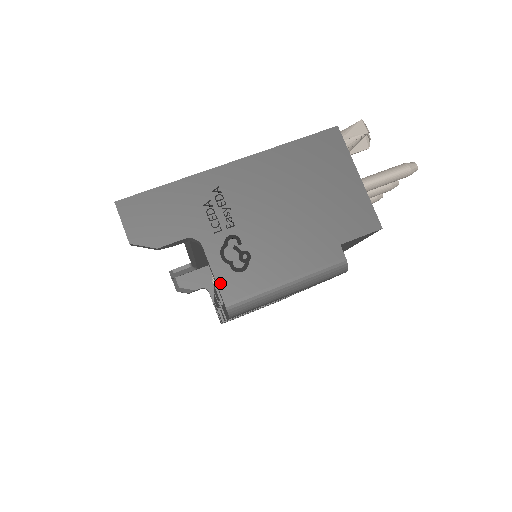
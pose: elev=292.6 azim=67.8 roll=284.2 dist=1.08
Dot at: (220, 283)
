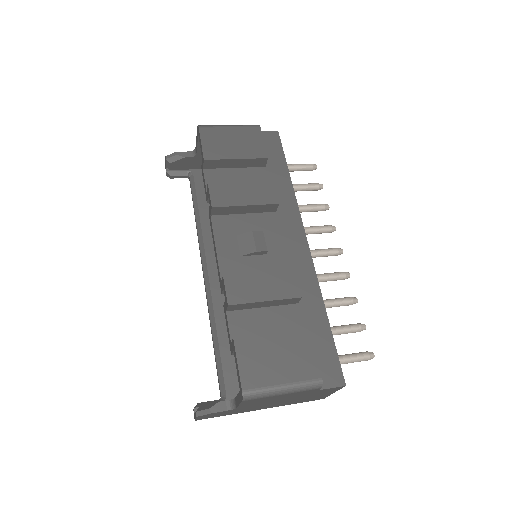
Dot at: occluded
